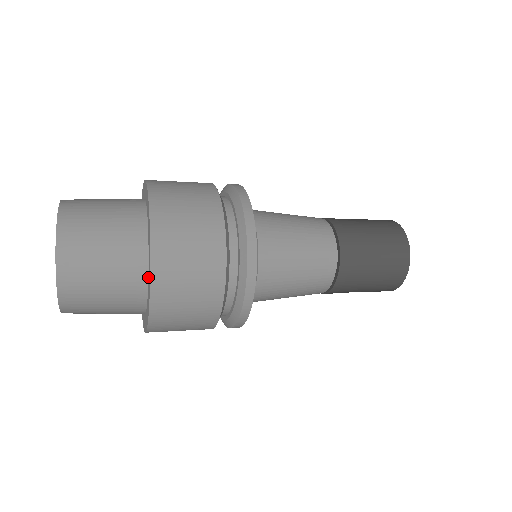
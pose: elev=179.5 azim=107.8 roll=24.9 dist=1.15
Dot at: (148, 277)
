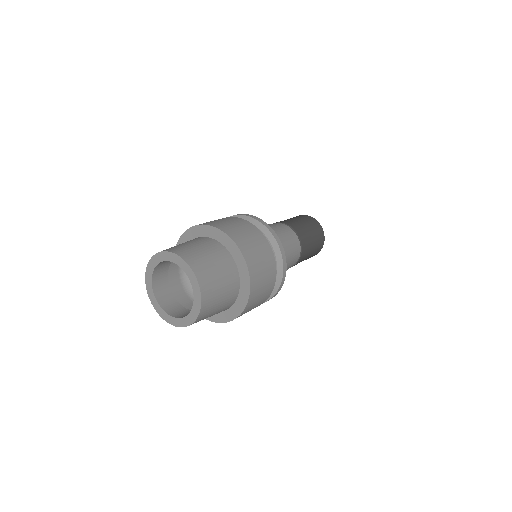
Dot at: occluded
